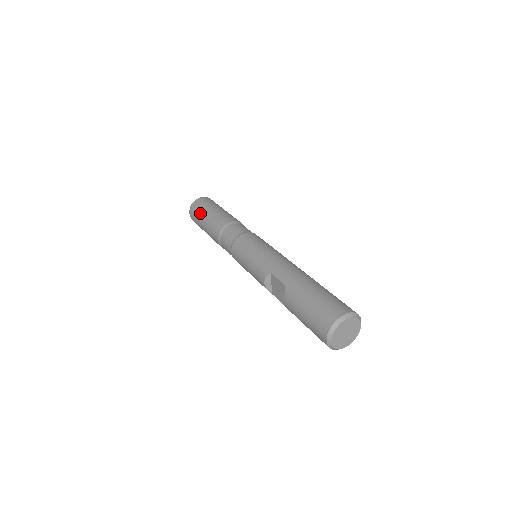
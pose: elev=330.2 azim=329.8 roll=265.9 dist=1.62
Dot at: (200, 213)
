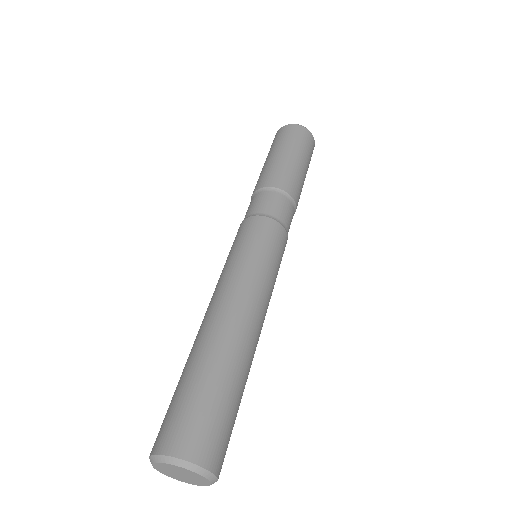
Dot at: occluded
